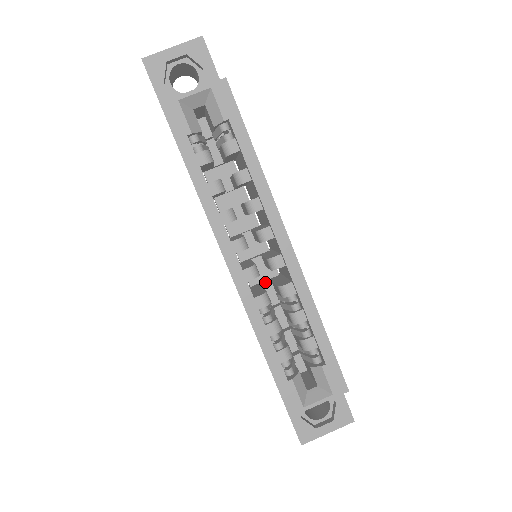
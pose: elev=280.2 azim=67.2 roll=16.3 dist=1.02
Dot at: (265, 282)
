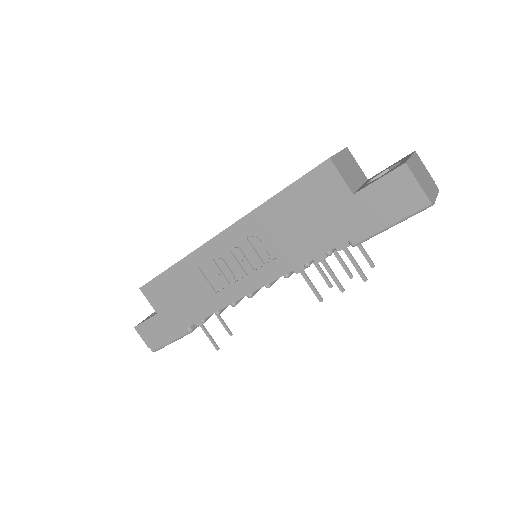
Dot at: occluded
